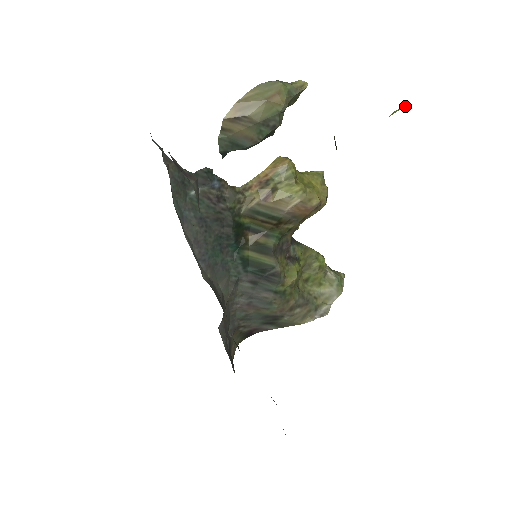
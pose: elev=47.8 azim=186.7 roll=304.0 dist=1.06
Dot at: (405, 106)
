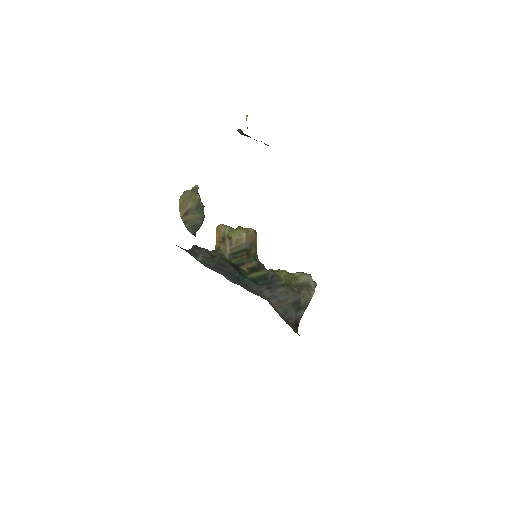
Dot at: occluded
